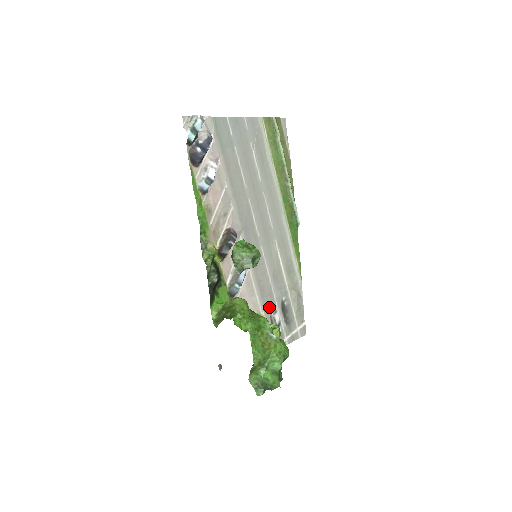
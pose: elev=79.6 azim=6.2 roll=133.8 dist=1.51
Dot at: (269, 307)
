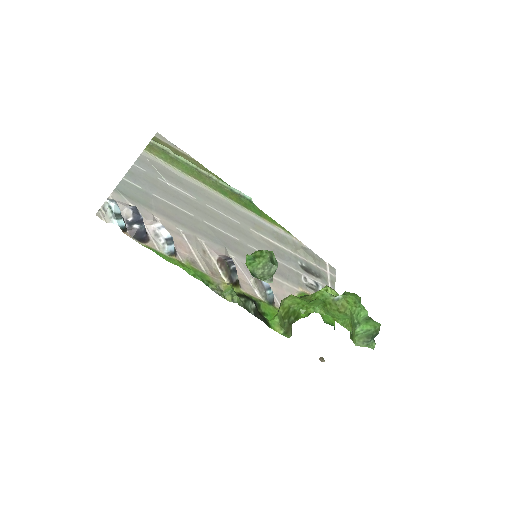
Dot at: (298, 280)
